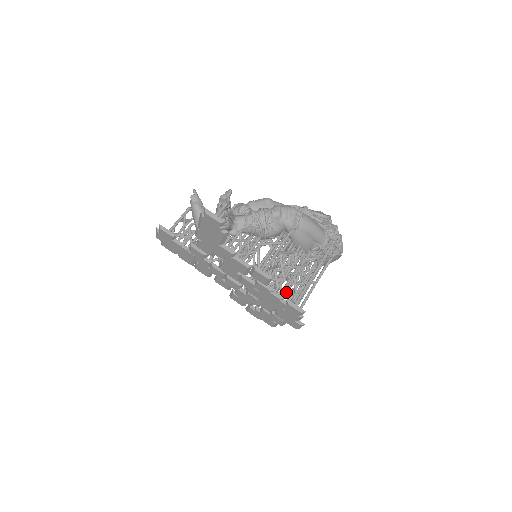
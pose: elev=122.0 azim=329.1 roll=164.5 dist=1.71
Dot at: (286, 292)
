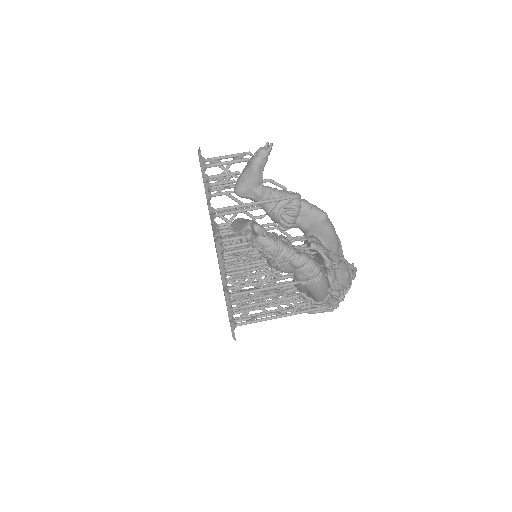
Dot at: occluded
